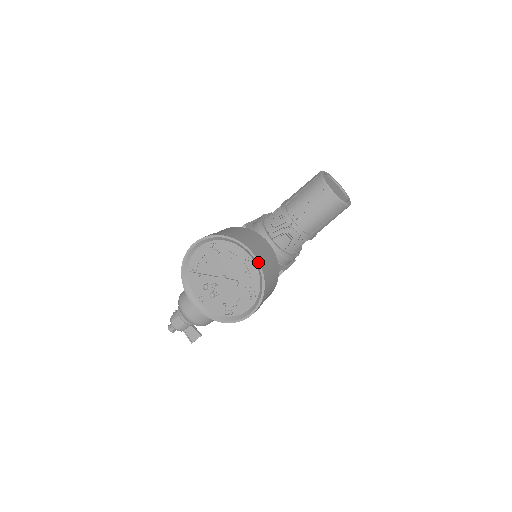
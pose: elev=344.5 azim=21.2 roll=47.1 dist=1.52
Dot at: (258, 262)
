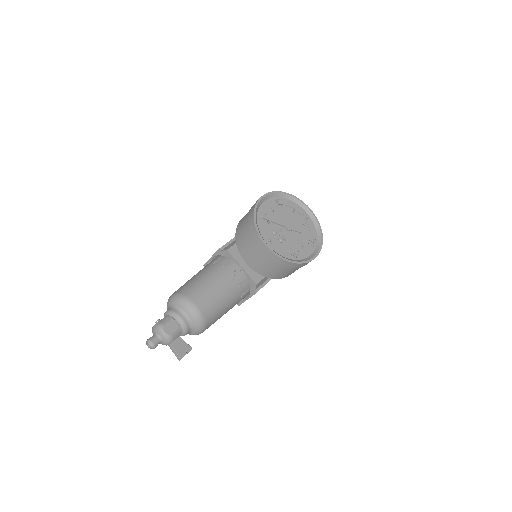
Dot at: (315, 216)
